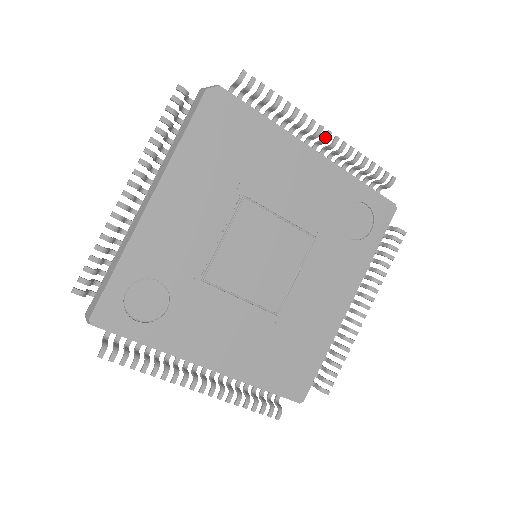
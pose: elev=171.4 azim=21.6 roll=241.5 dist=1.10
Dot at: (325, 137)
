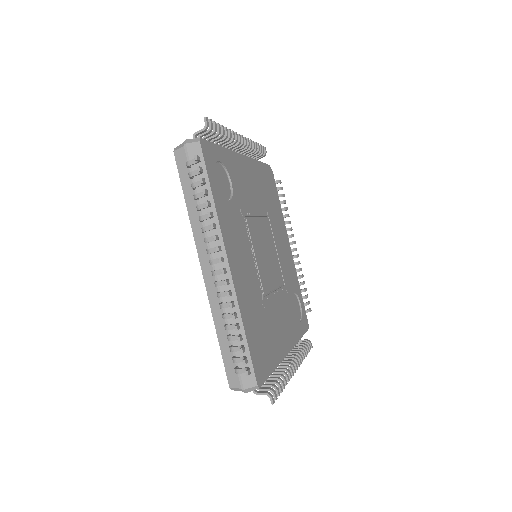
Dot at: (295, 248)
